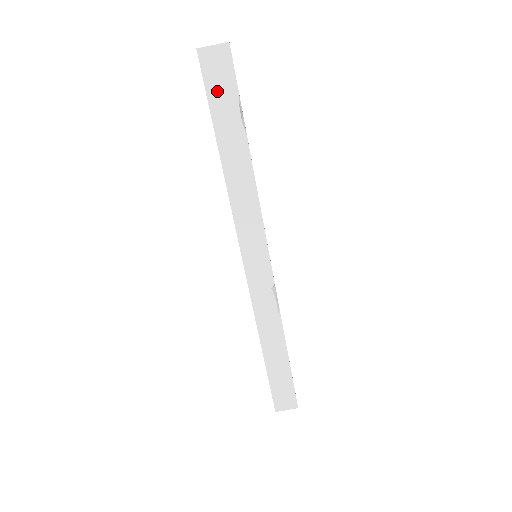
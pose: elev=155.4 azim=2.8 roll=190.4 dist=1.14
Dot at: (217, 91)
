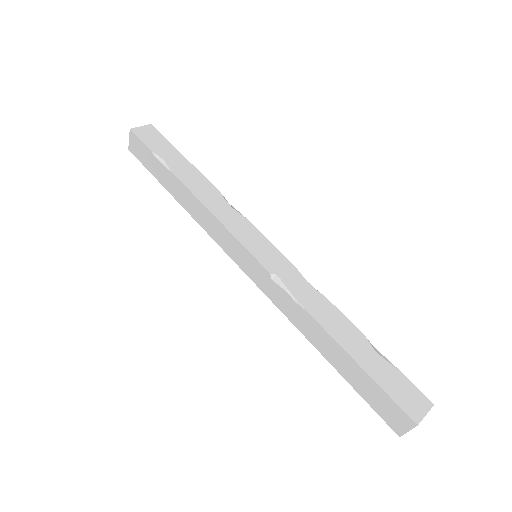
Dot at: (147, 161)
